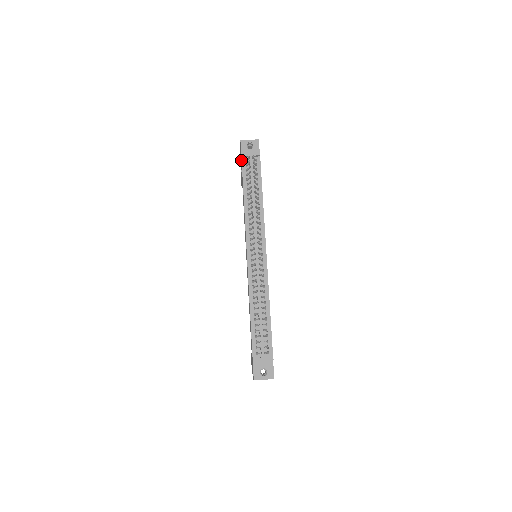
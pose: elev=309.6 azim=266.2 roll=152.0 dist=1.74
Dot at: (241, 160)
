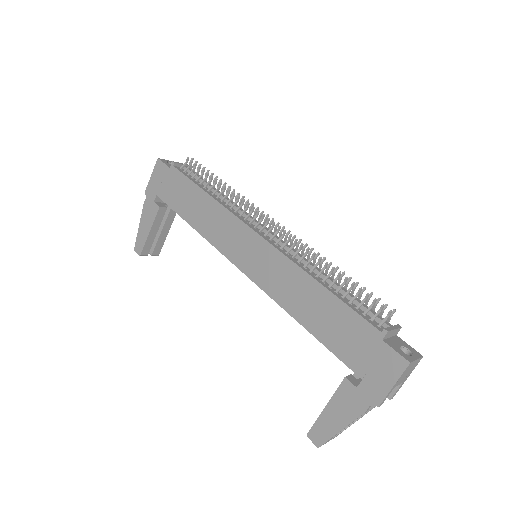
Dot at: (172, 171)
